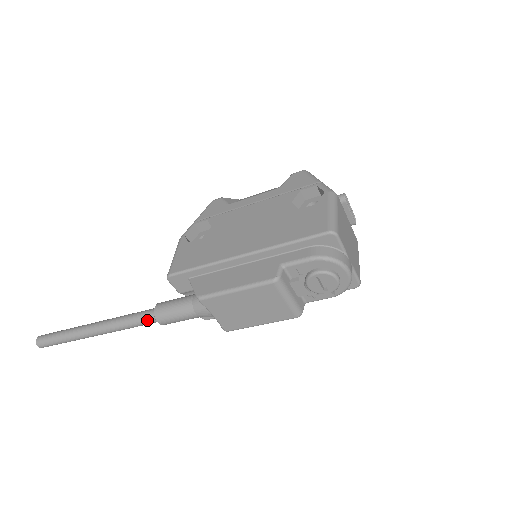
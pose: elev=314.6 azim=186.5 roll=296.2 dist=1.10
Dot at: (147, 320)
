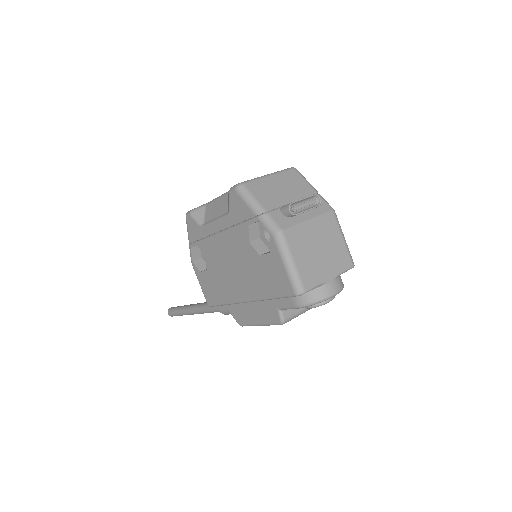
Dot at: occluded
